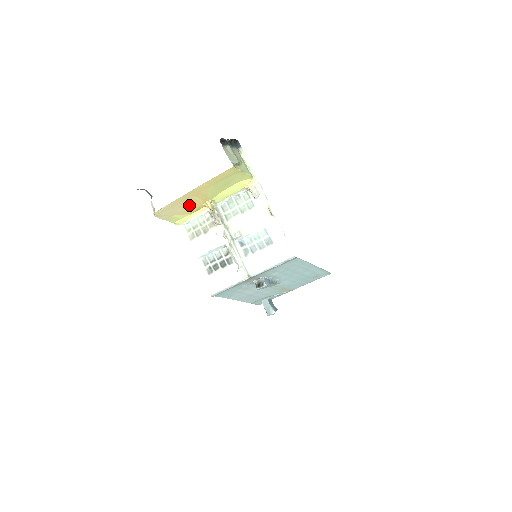
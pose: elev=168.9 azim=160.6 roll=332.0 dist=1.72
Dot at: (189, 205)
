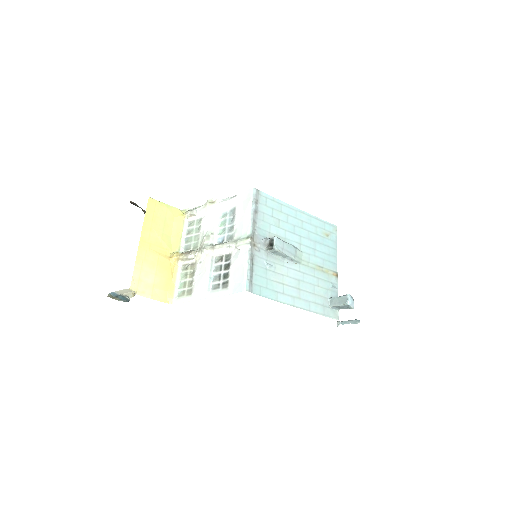
Dot at: (157, 266)
